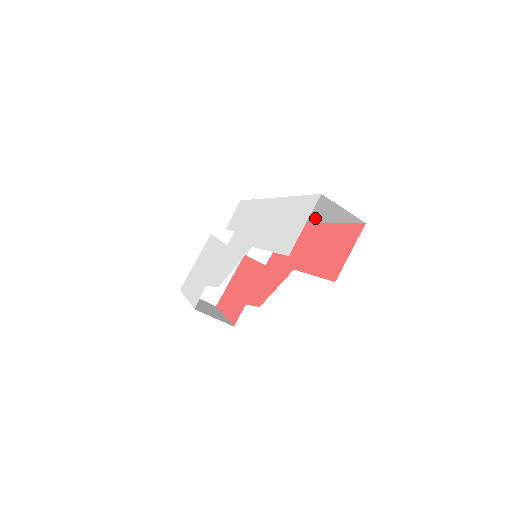
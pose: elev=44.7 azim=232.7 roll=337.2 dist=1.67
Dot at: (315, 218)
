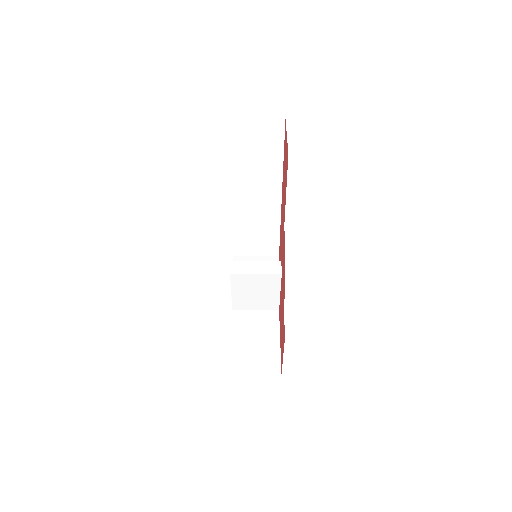
Dot at: (273, 183)
